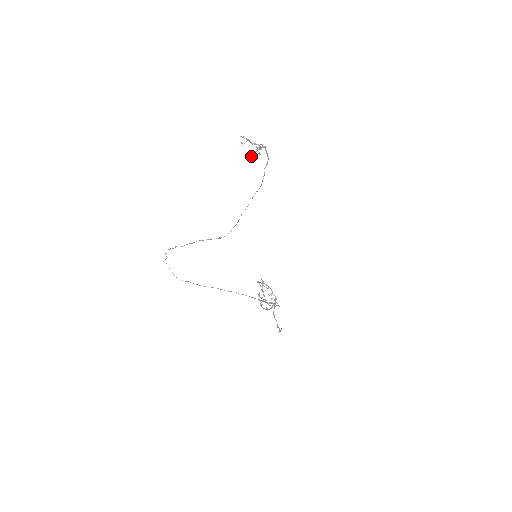
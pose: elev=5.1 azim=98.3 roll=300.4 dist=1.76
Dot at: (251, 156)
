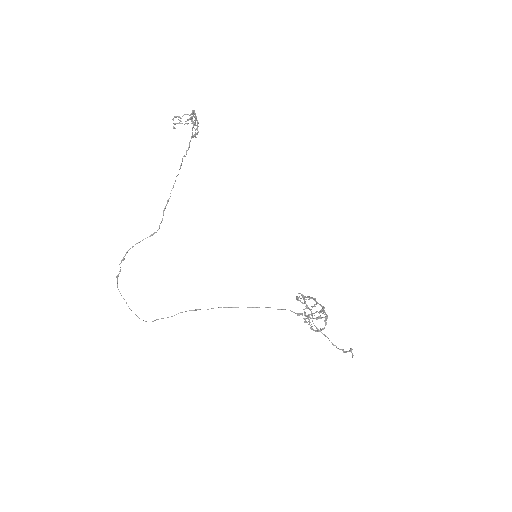
Dot at: occluded
